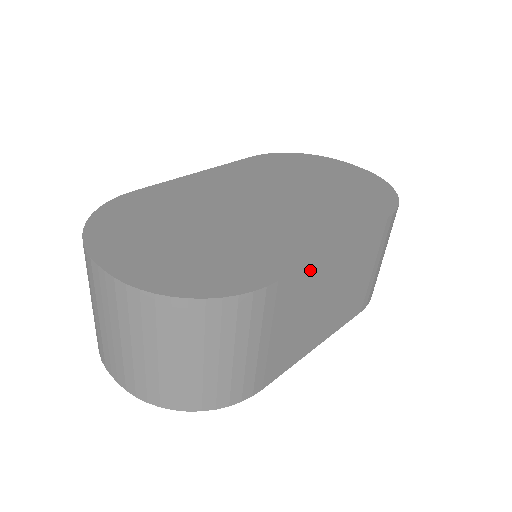
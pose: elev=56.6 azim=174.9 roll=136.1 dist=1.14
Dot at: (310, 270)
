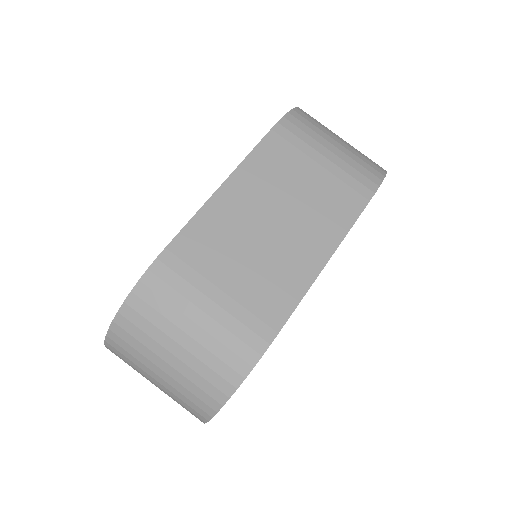
Dot at: (203, 220)
